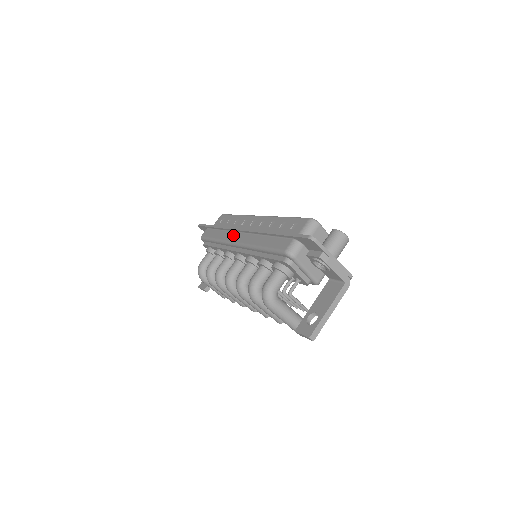
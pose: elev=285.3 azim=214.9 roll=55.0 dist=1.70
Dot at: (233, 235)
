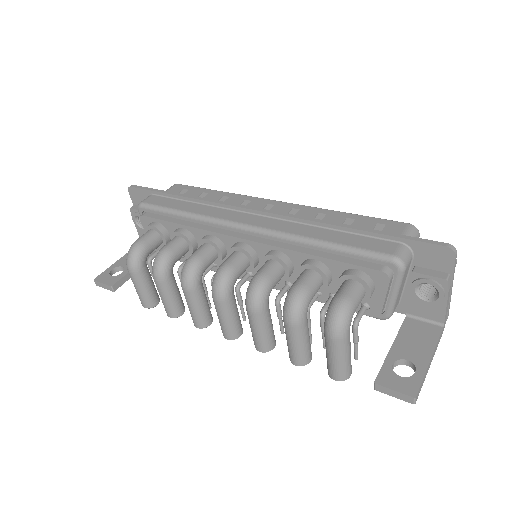
Dot at: (234, 214)
